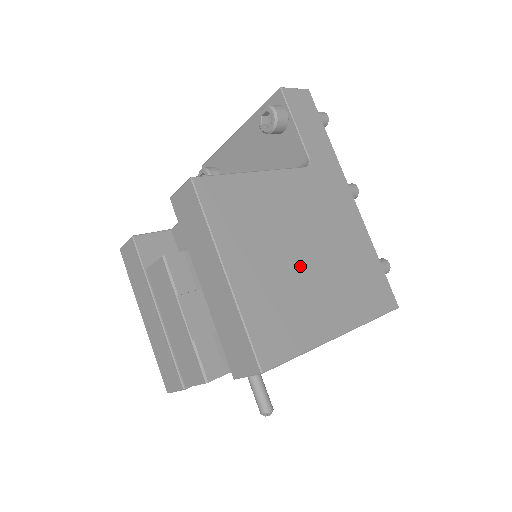
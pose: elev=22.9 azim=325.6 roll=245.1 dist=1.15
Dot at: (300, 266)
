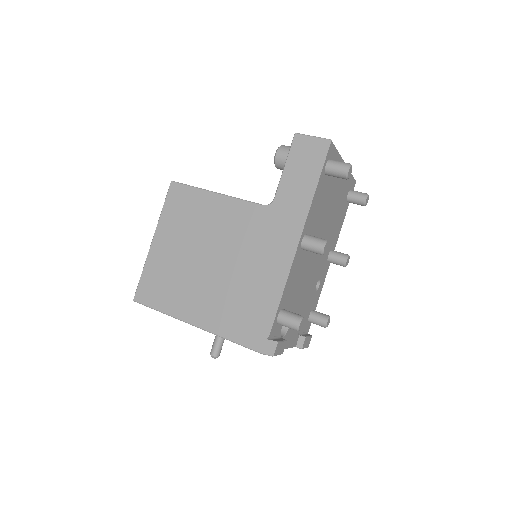
Dot at: (199, 267)
